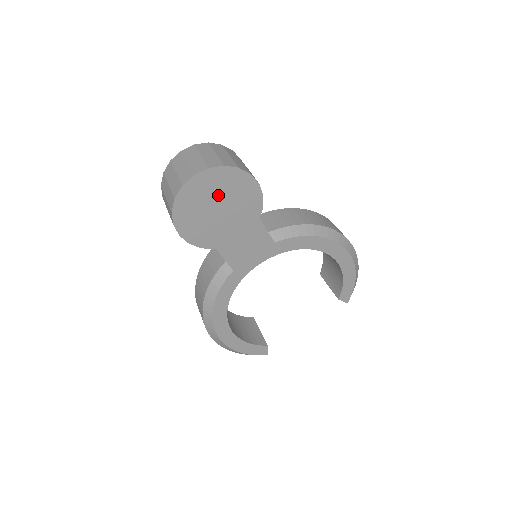
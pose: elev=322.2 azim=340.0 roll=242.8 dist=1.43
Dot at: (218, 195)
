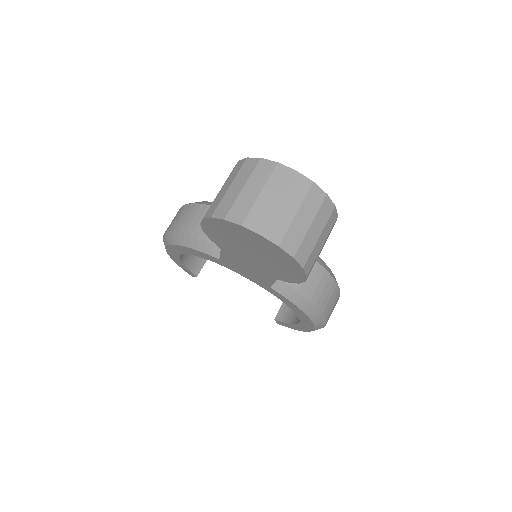
Dot at: (264, 252)
